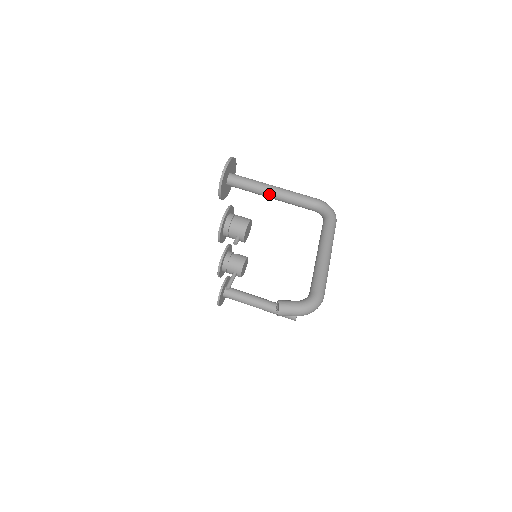
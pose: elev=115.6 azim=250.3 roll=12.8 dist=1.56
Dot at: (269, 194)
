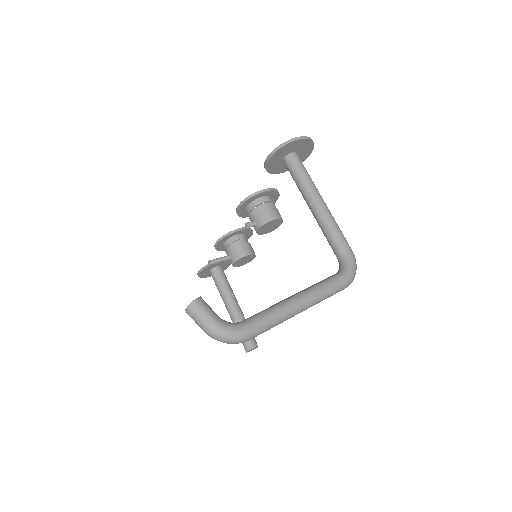
Dot at: (311, 203)
